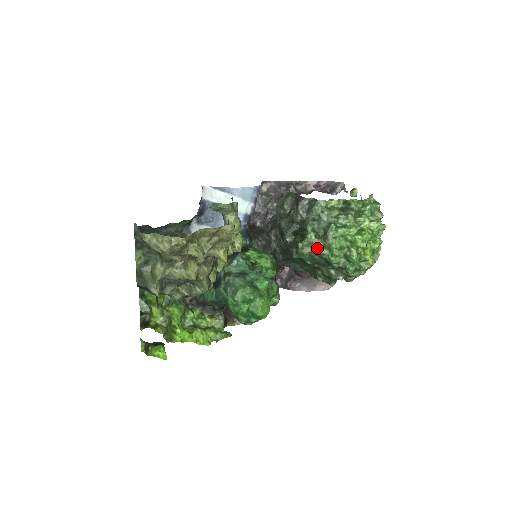
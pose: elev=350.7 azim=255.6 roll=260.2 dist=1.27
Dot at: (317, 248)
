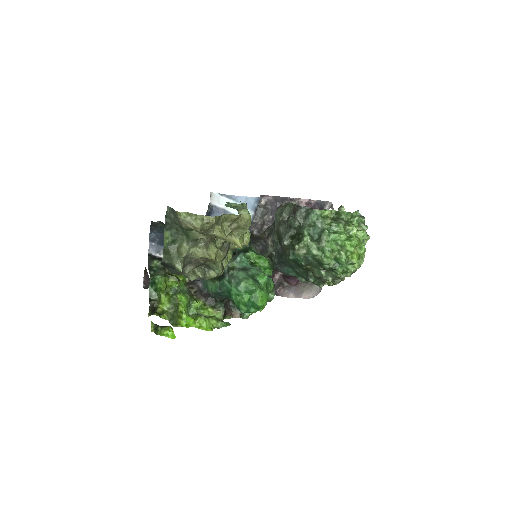
Dot at: (312, 250)
